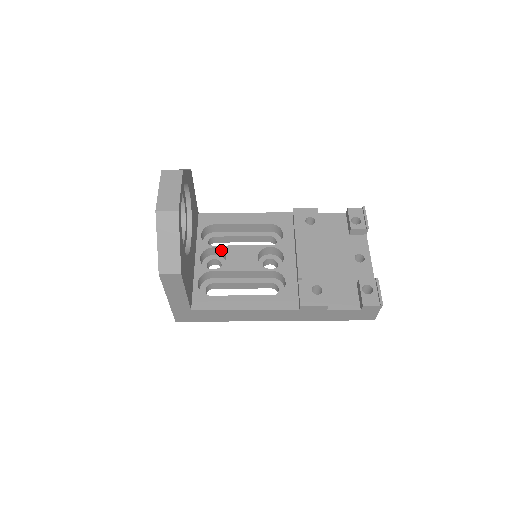
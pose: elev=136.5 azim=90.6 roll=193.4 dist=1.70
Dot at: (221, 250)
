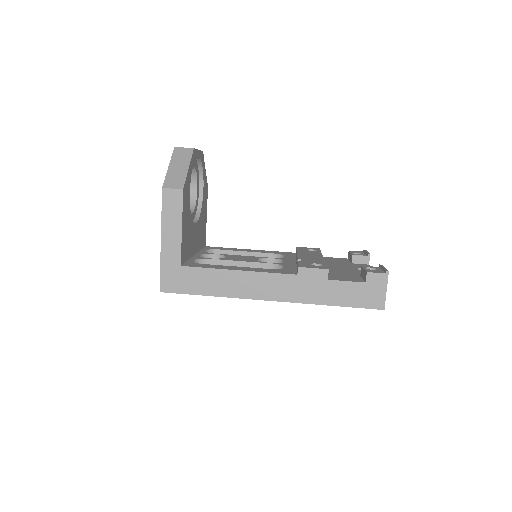
Dot at: (222, 256)
